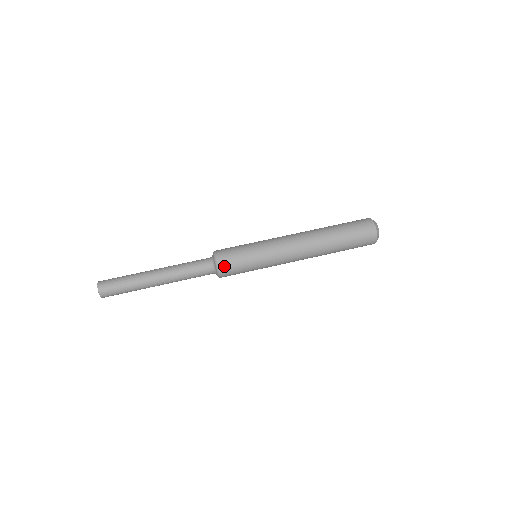
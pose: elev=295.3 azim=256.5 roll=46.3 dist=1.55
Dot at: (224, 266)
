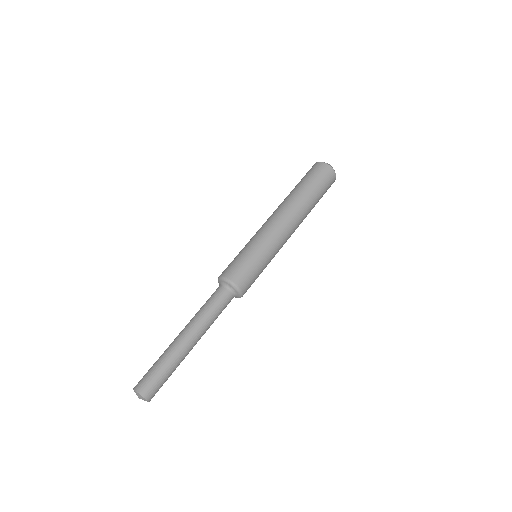
Dot at: (246, 290)
